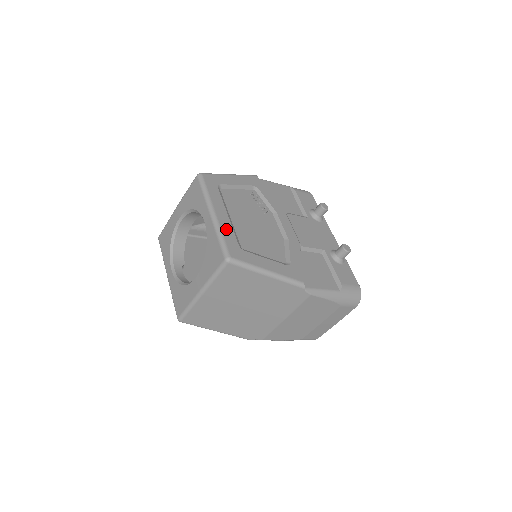
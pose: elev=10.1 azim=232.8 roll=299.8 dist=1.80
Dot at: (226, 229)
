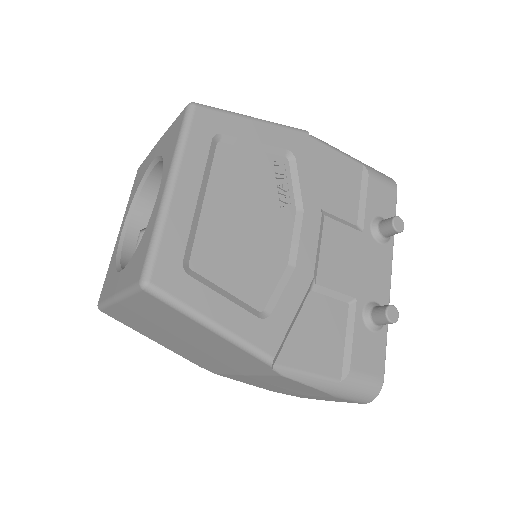
Dot at: (176, 224)
